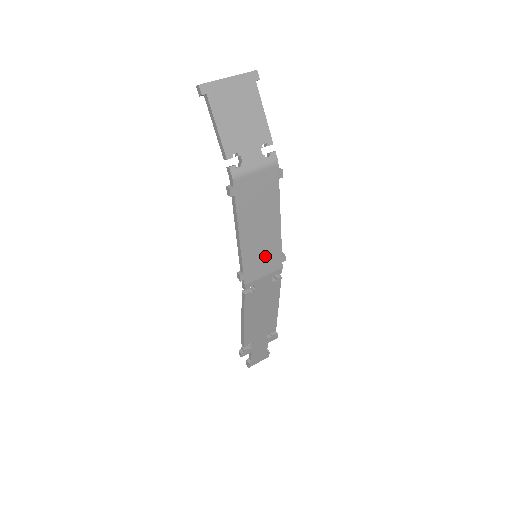
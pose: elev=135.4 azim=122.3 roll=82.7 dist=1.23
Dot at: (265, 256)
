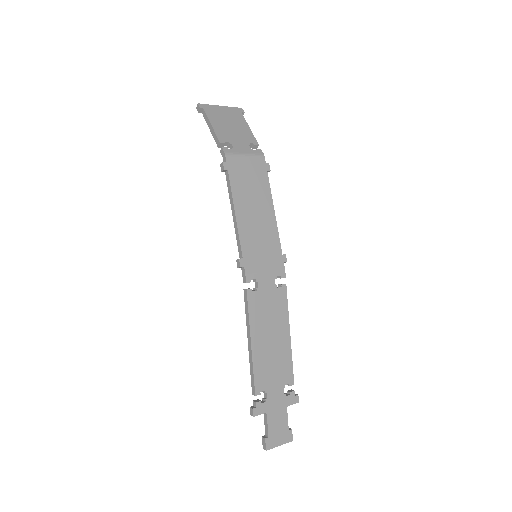
Dot at: (264, 247)
